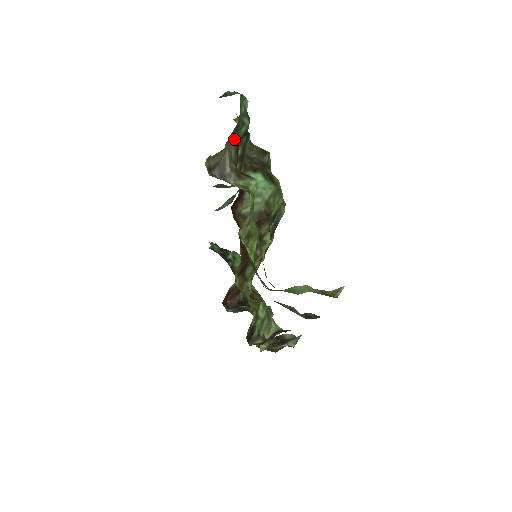
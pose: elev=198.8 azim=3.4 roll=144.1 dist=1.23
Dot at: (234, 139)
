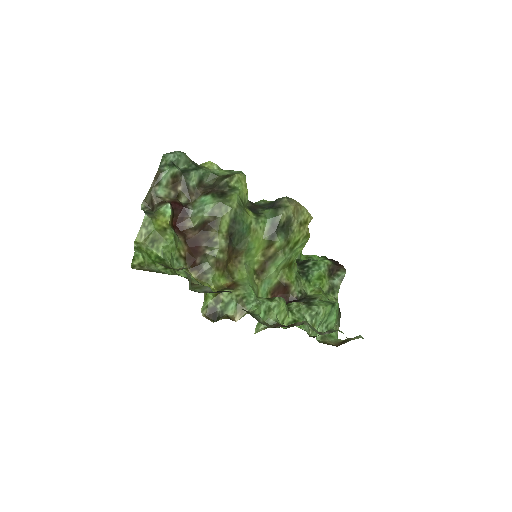
Dot at: (156, 183)
